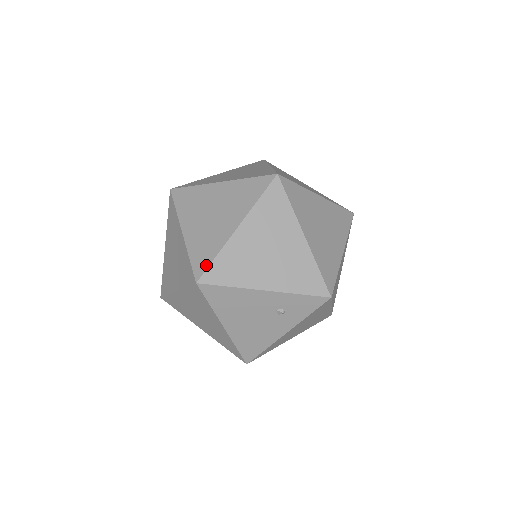
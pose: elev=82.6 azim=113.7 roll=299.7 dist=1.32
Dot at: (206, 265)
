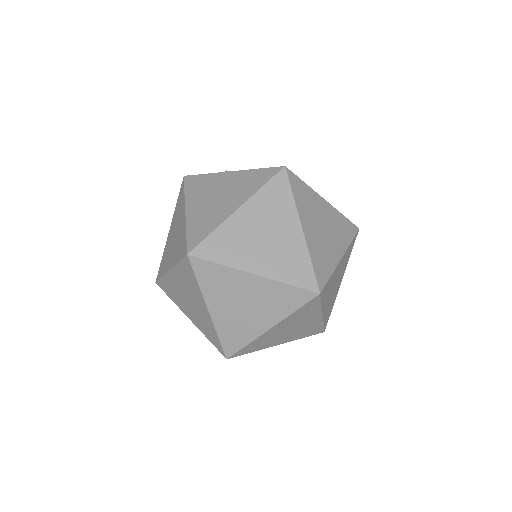
Dot at: (237, 349)
